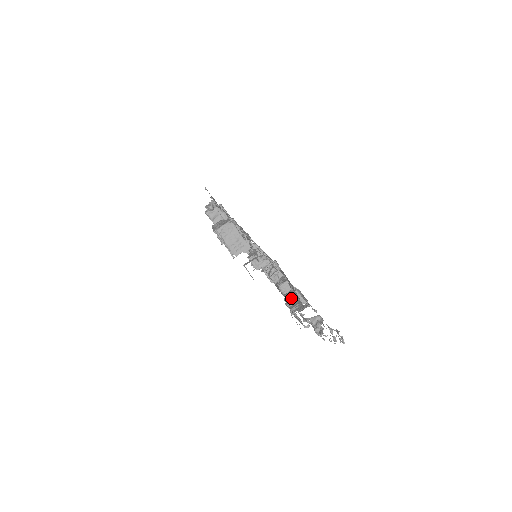
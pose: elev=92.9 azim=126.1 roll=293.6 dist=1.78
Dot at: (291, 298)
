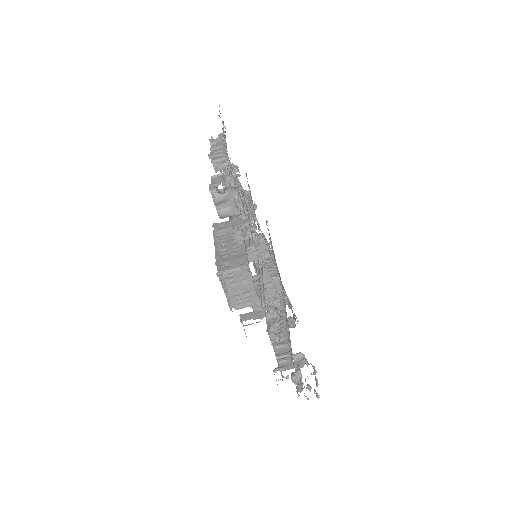
Dot at: occluded
